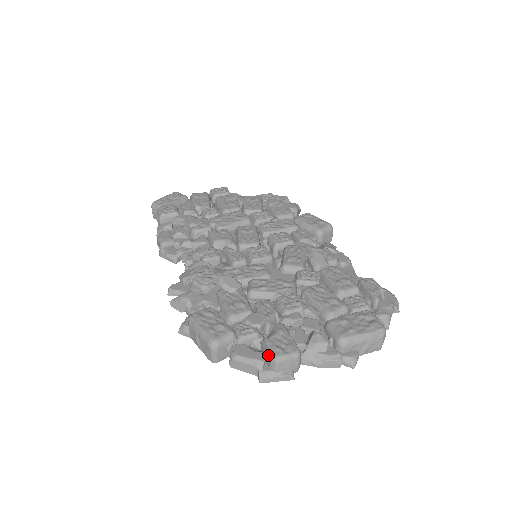
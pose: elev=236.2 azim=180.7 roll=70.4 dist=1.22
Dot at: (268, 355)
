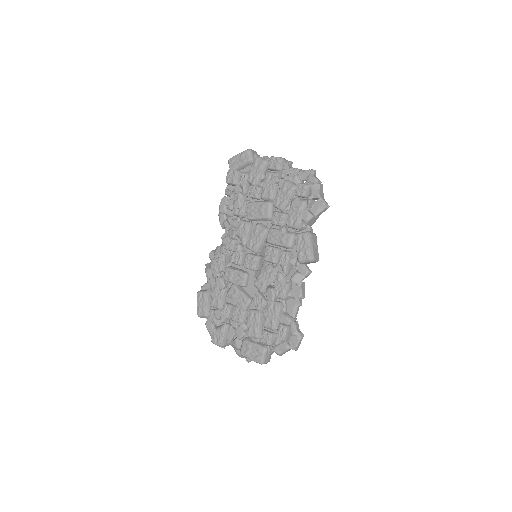
Dot at: (213, 337)
